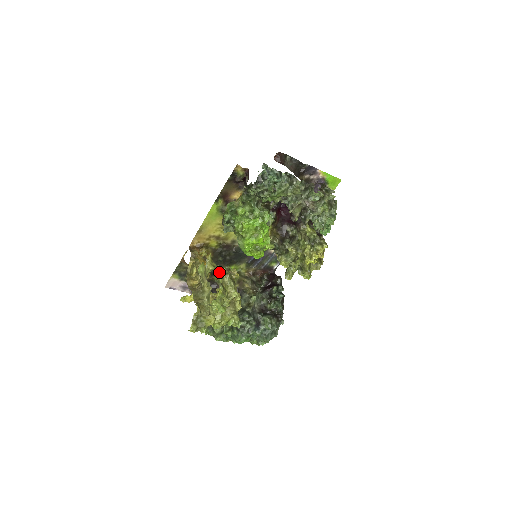
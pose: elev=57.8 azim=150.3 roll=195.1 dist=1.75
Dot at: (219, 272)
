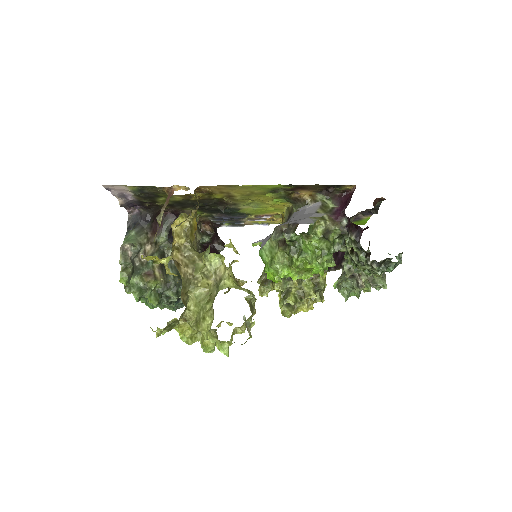
Dot at: (251, 306)
